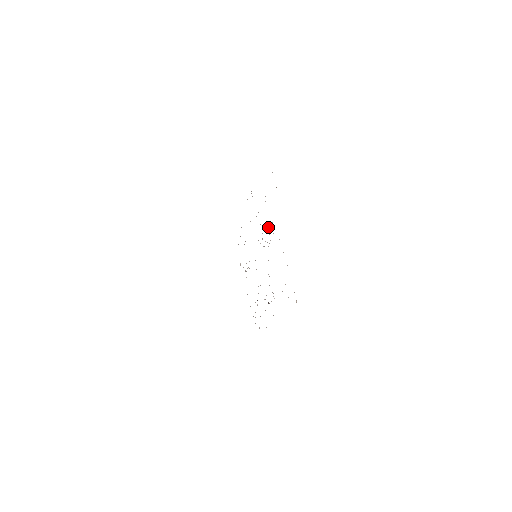
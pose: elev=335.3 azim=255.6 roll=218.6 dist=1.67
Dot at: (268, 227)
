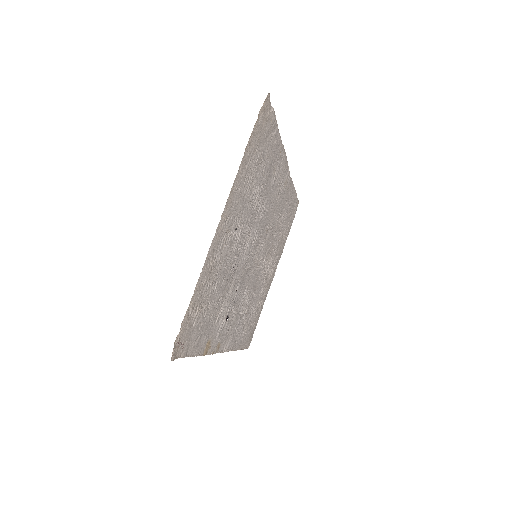
Dot at: (243, 223)
